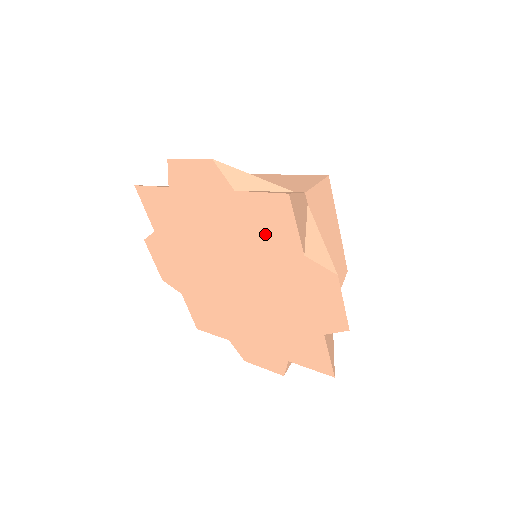
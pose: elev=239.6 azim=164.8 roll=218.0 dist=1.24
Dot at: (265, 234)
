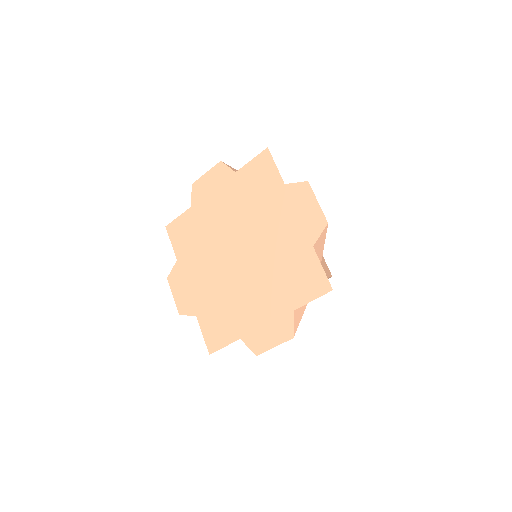
Dot at: (258, 189)
